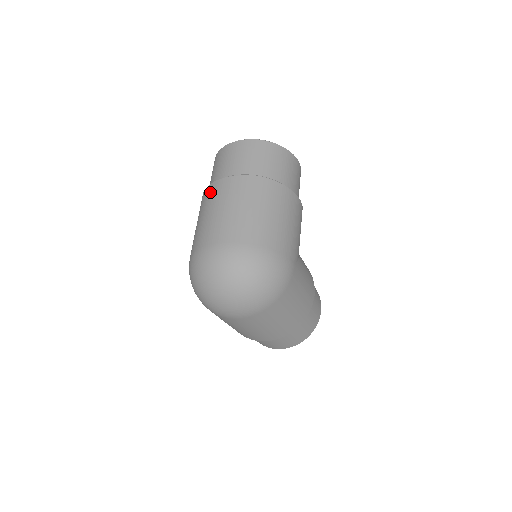
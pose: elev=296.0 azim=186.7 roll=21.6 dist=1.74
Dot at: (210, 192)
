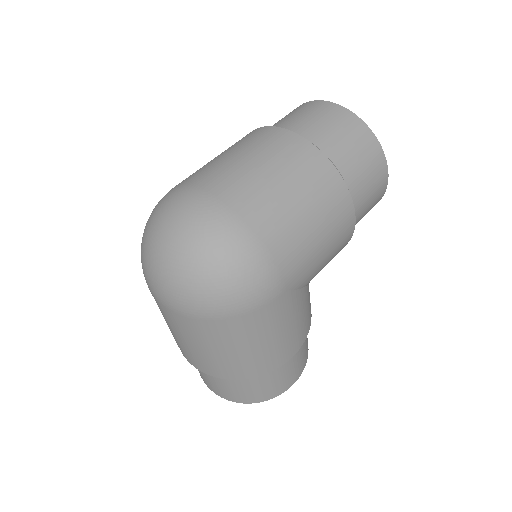
Dot at: (249, 135)
